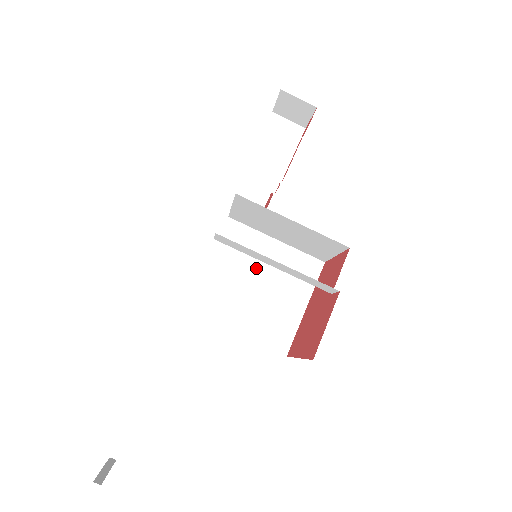
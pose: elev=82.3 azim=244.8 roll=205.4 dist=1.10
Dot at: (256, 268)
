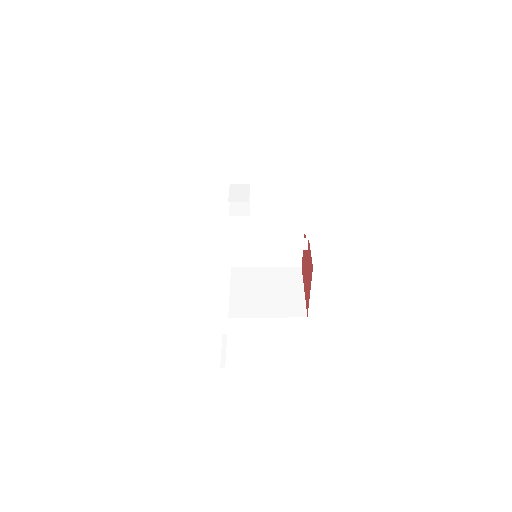
Dot at: (262, 284)
